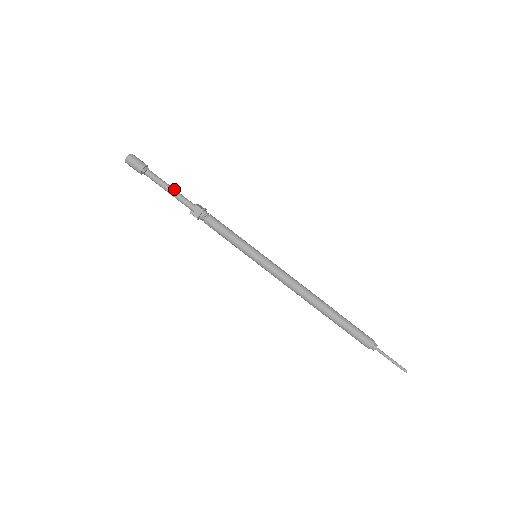
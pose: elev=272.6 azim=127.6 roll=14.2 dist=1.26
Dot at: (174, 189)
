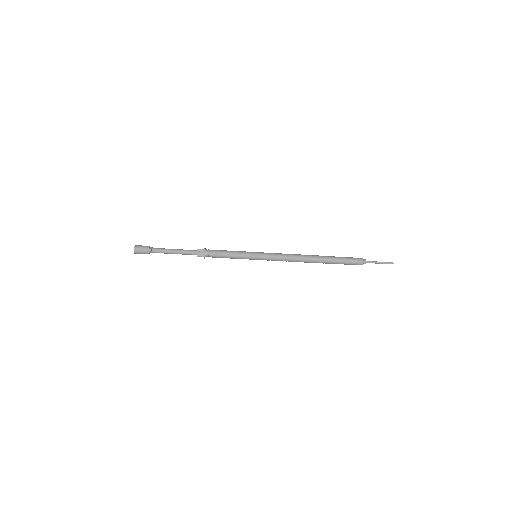
Dot at: (177, 249)
